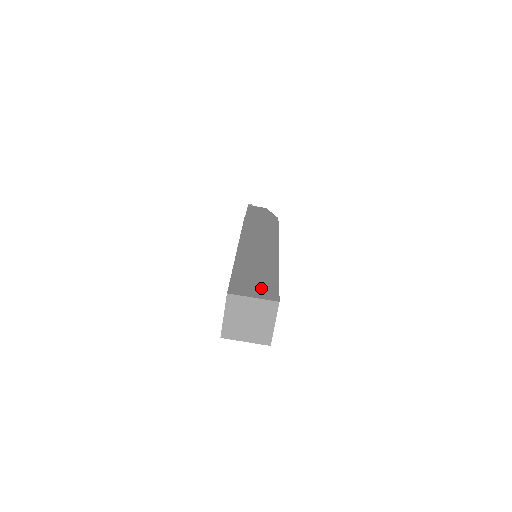
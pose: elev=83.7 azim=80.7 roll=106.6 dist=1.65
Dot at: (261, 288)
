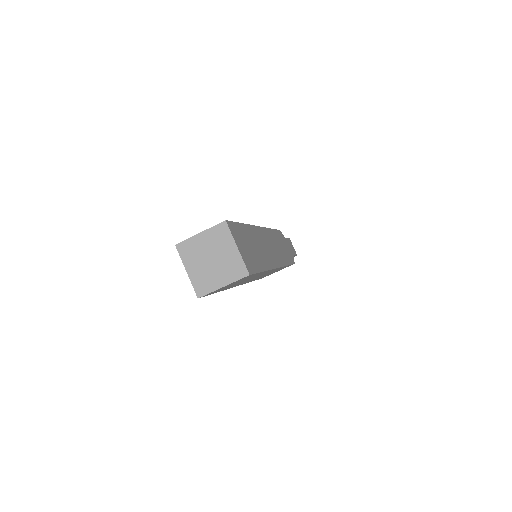
Dot at: occluded
